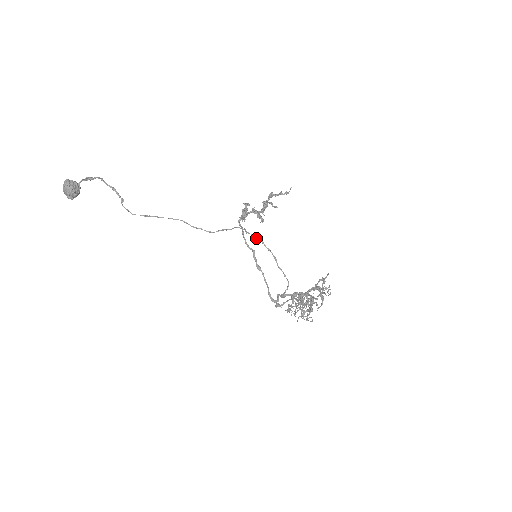
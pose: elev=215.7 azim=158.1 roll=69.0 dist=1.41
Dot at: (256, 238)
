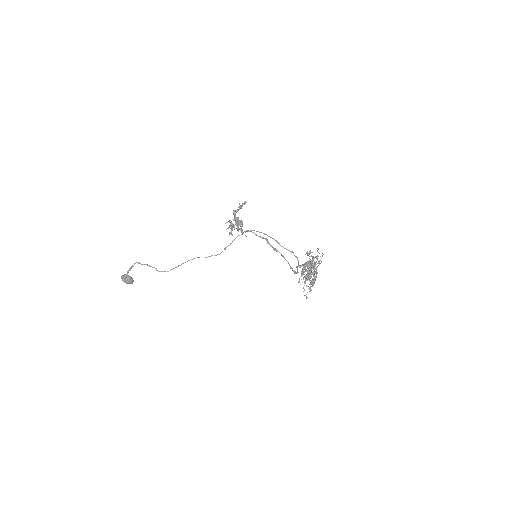
Dot at: occluded
